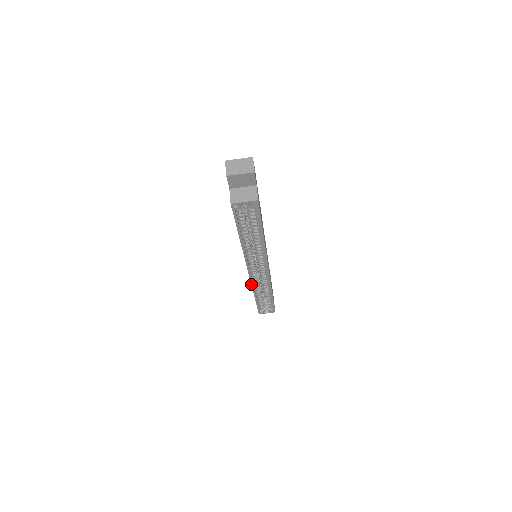
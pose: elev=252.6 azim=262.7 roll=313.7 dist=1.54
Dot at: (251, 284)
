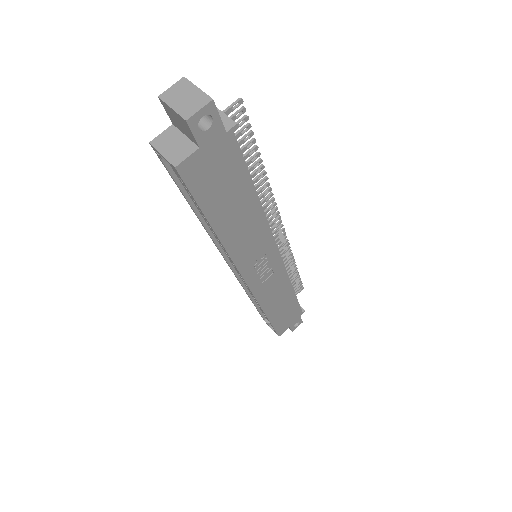
Dot at: (239, 280)
